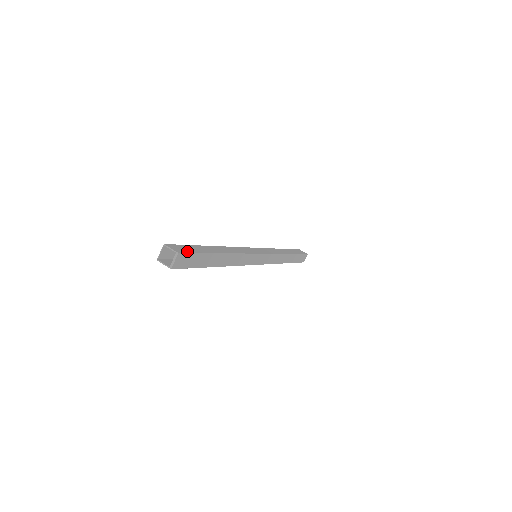
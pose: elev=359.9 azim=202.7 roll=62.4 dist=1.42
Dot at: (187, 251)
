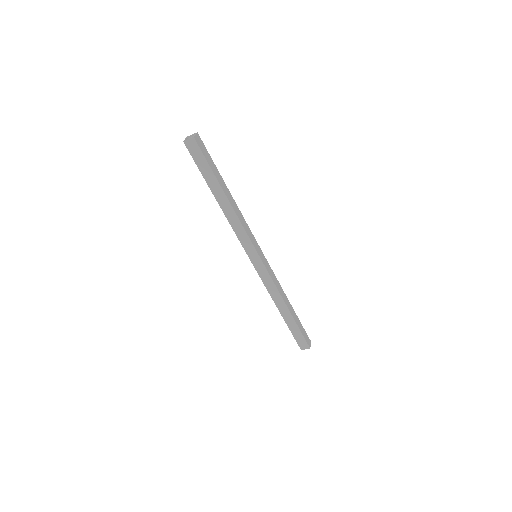
Dot at: (202, 146)
